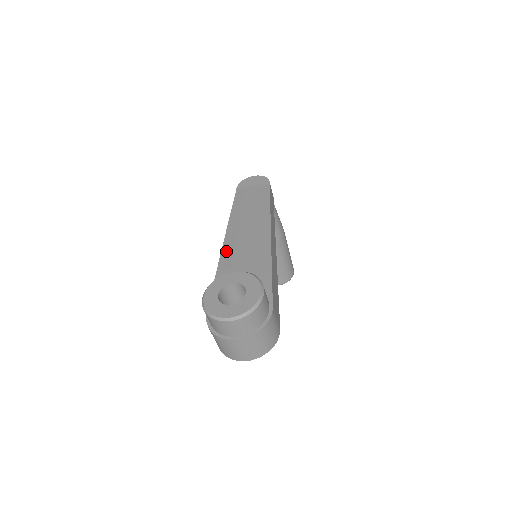
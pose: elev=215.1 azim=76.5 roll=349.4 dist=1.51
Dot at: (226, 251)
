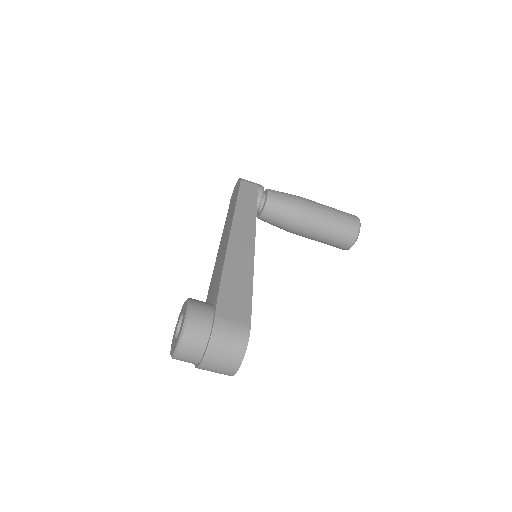
Dot at: (212, 277)
